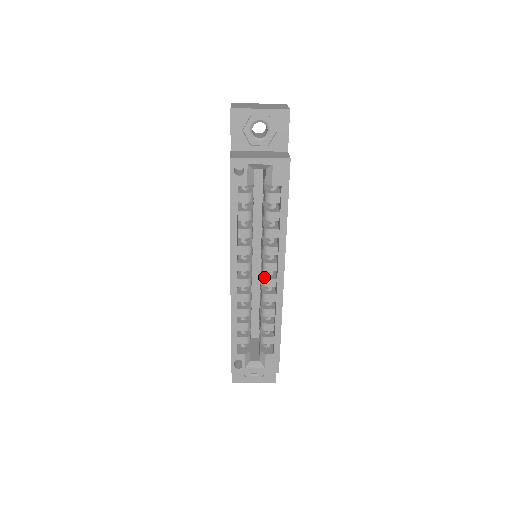
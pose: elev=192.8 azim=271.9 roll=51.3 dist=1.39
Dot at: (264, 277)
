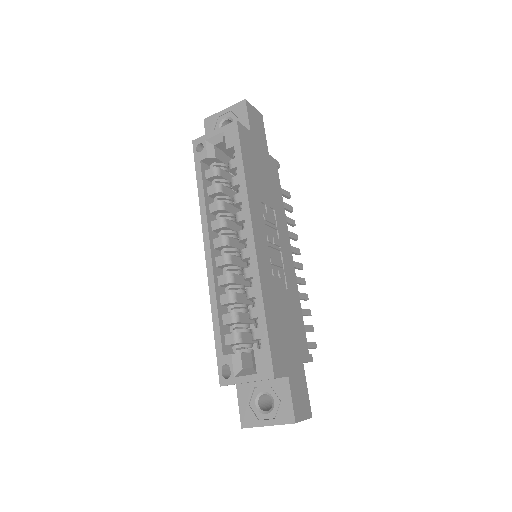
Dot at: (241, 250)
